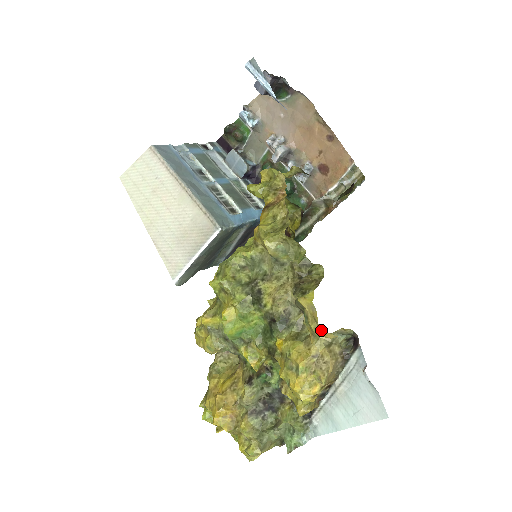
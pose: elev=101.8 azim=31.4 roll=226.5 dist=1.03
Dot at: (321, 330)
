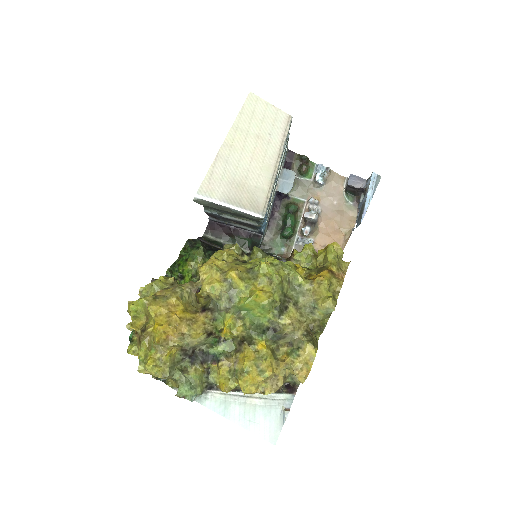
Dot at: (302, 372)
